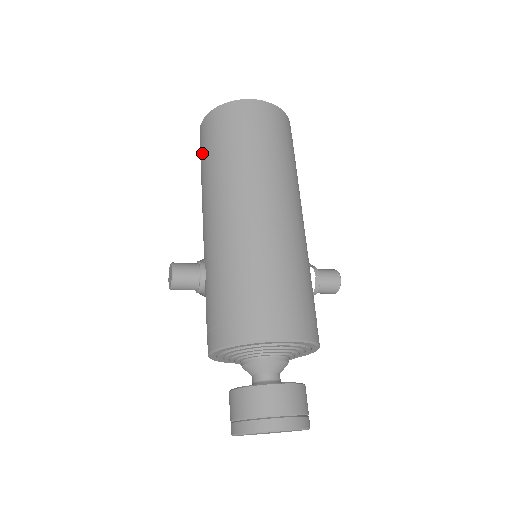
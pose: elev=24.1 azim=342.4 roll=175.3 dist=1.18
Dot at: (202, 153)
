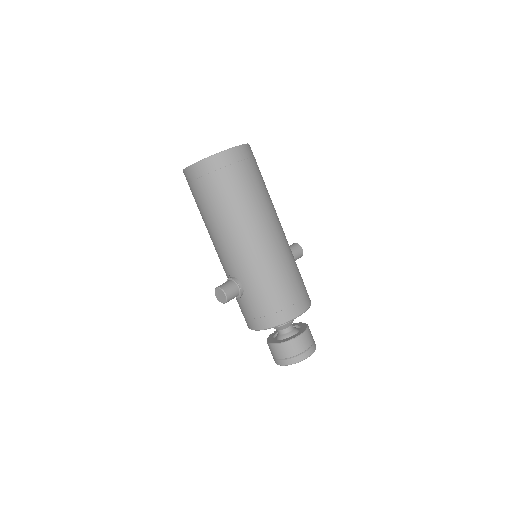
Dot at: (201, 194)
